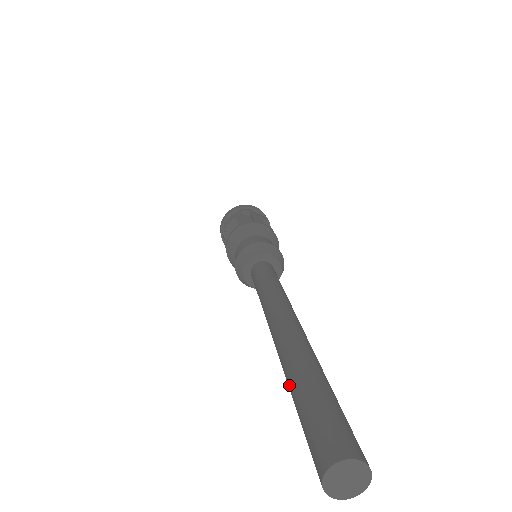
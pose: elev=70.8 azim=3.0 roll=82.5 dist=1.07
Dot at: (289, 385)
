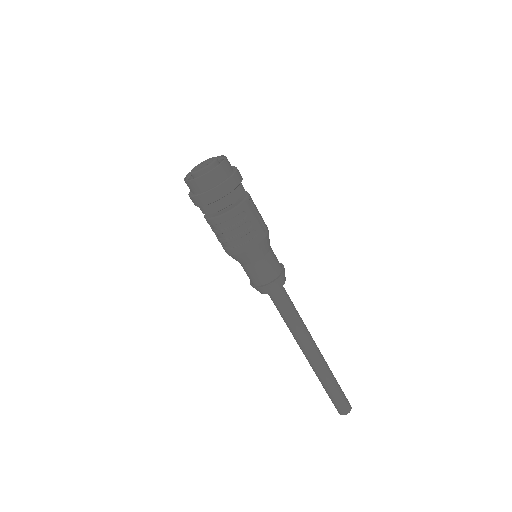
Dot at: (327, 385)
